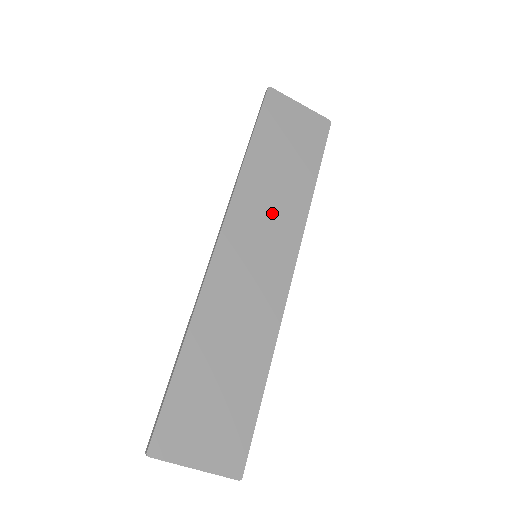
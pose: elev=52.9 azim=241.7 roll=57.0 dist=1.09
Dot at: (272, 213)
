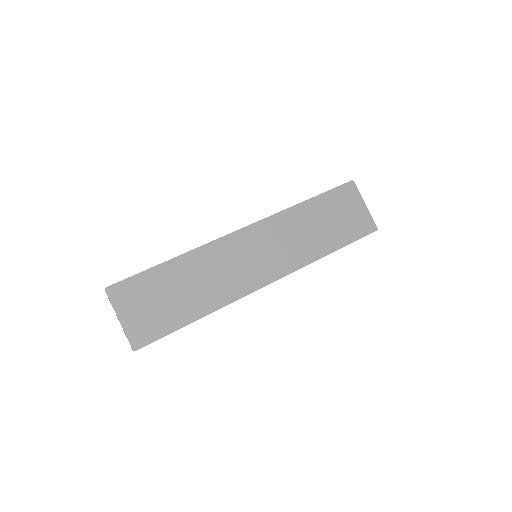
Dot at: (288, 243)
